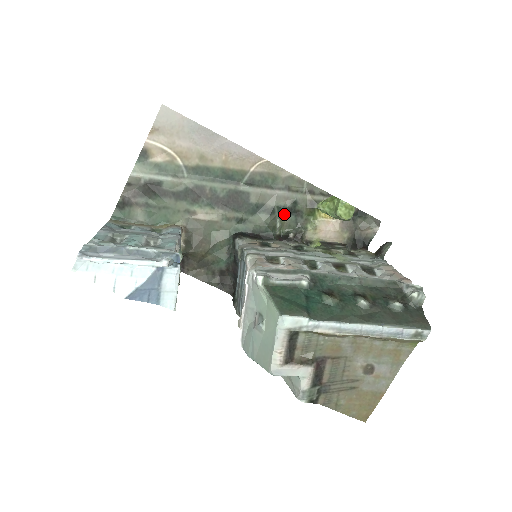
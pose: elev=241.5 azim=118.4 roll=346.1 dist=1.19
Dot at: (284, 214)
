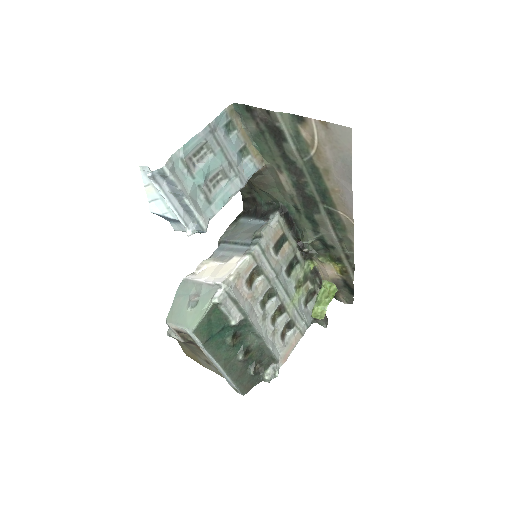
Dot at: (320, 240)
